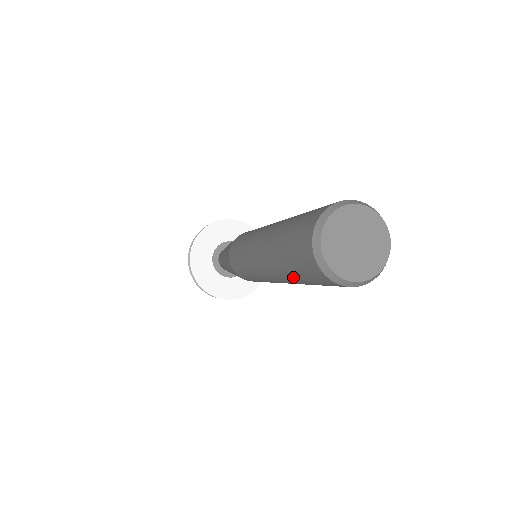
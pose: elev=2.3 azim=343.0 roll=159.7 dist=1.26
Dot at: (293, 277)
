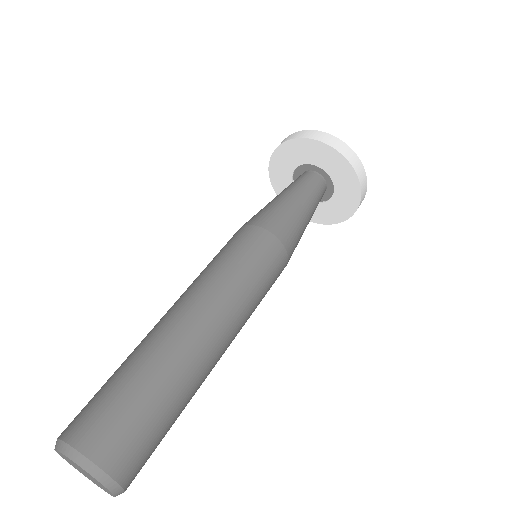
Dot at: occluded
